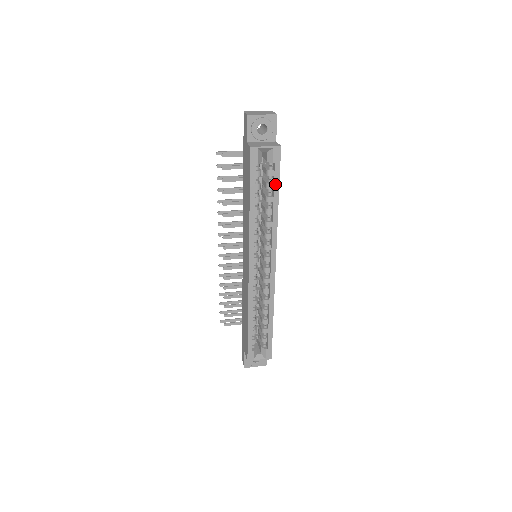
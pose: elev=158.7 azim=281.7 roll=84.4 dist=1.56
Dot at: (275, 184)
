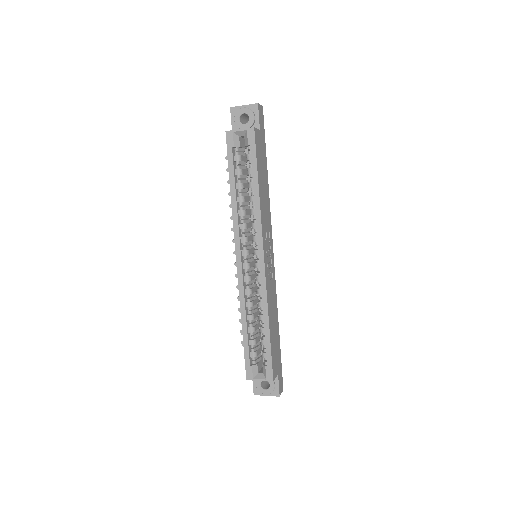
Dot at: (253, 167)
